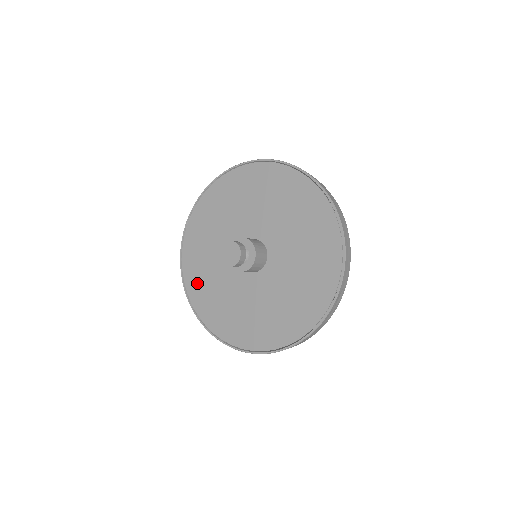
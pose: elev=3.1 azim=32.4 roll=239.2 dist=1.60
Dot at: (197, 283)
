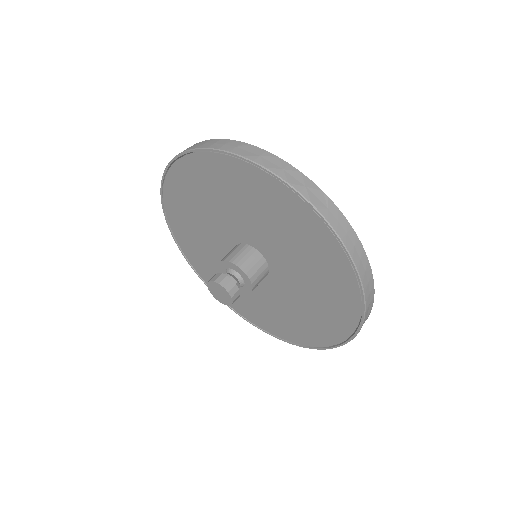
Dot at: (210, 276)
